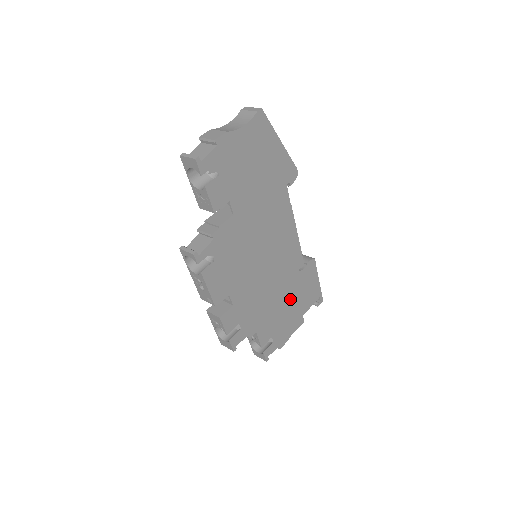
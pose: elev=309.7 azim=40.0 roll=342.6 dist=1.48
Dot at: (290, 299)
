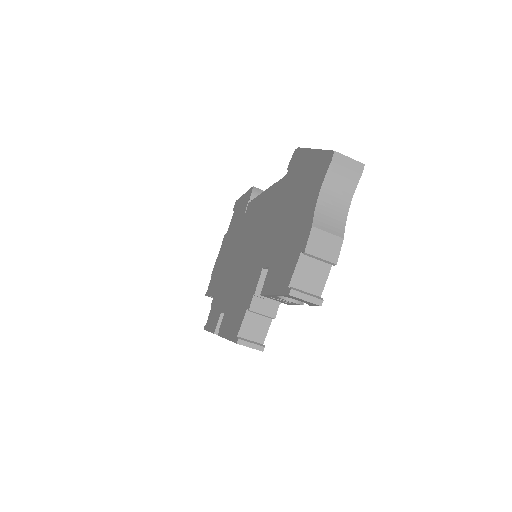
Dot at: occluded
